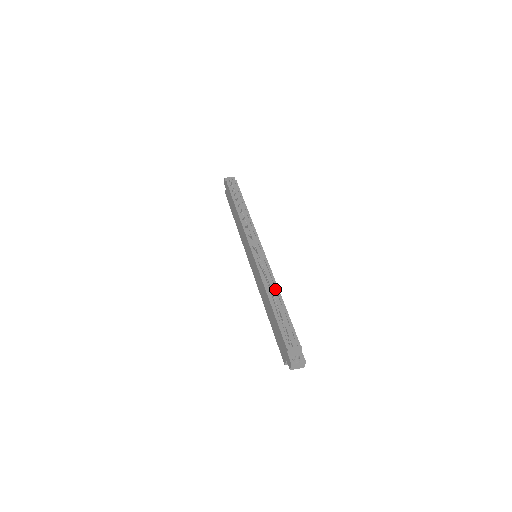
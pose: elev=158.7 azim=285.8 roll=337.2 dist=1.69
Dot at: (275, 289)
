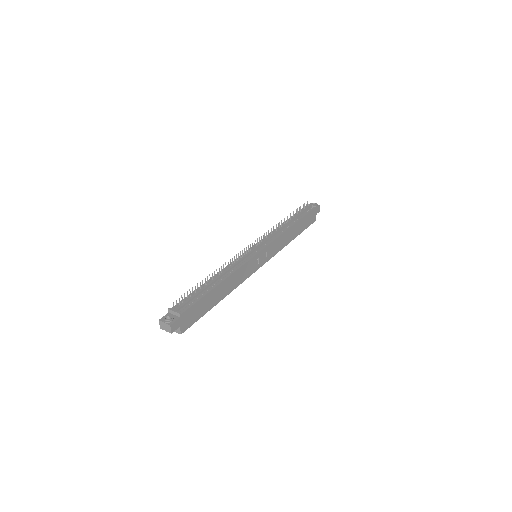
Dot at: (226, 275)
